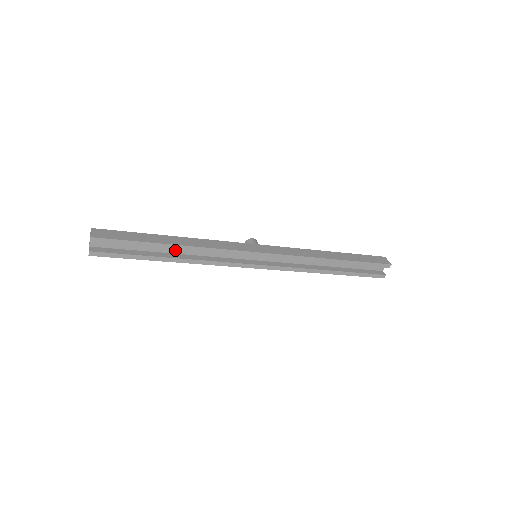
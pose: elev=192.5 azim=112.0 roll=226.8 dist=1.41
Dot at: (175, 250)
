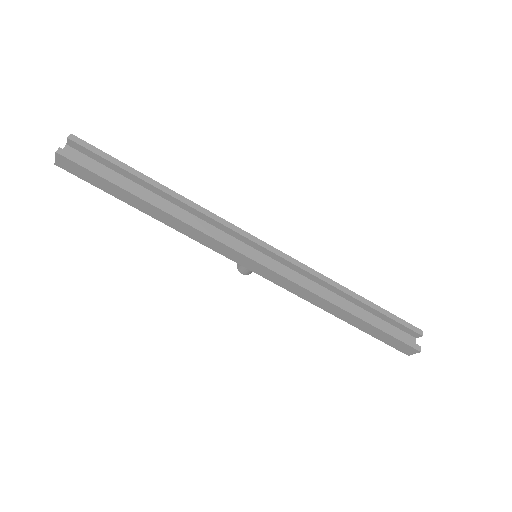
Dot at: occluded
